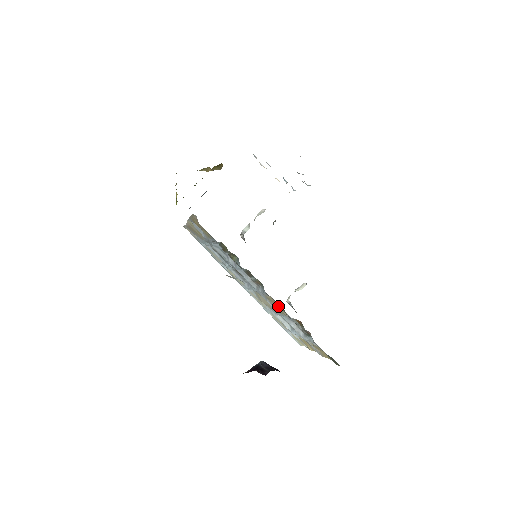
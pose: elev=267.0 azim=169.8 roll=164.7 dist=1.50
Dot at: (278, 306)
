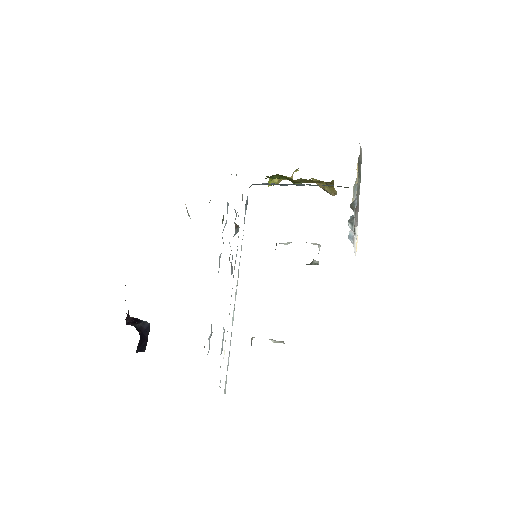
Dot at: occluded
